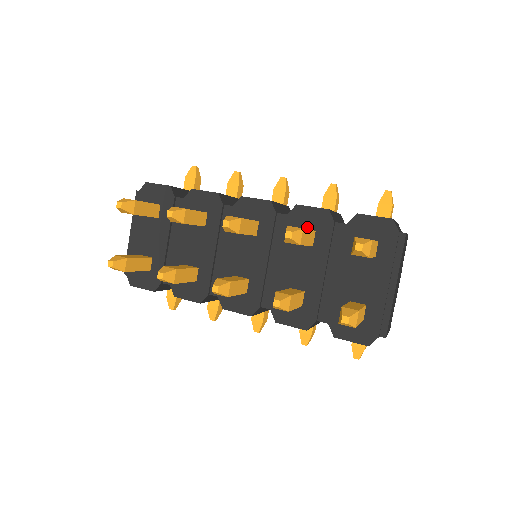
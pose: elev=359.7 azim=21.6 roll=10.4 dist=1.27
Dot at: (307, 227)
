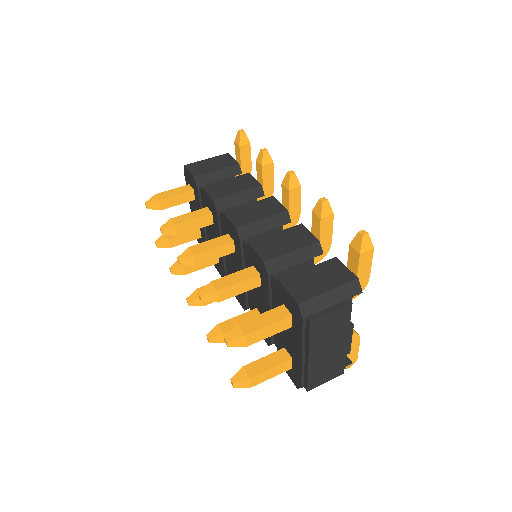
Dot at: (256, 267)
